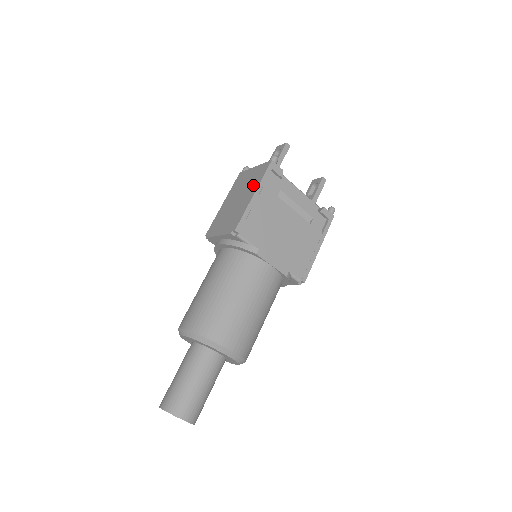
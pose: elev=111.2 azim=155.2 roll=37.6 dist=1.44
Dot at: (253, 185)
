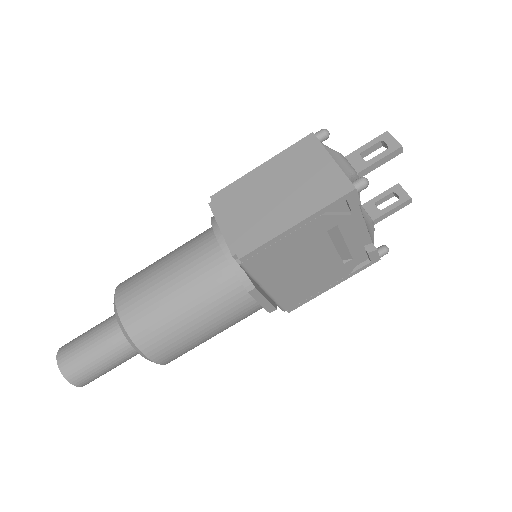
Dot at: (307, 202)
